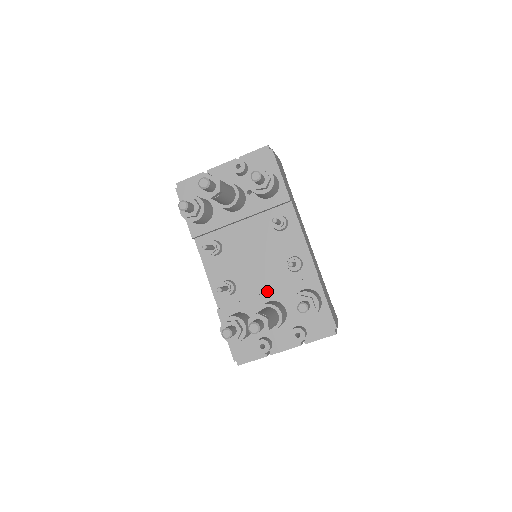
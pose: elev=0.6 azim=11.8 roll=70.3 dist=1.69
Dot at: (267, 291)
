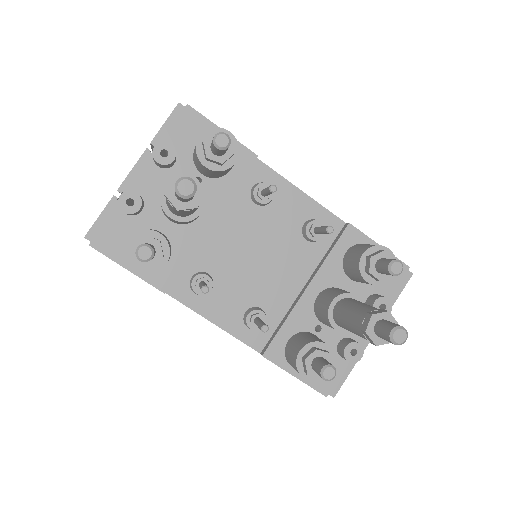
Dot at: (303, 286)
